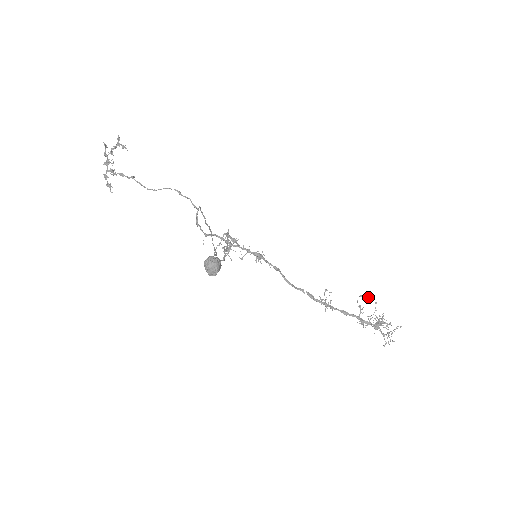
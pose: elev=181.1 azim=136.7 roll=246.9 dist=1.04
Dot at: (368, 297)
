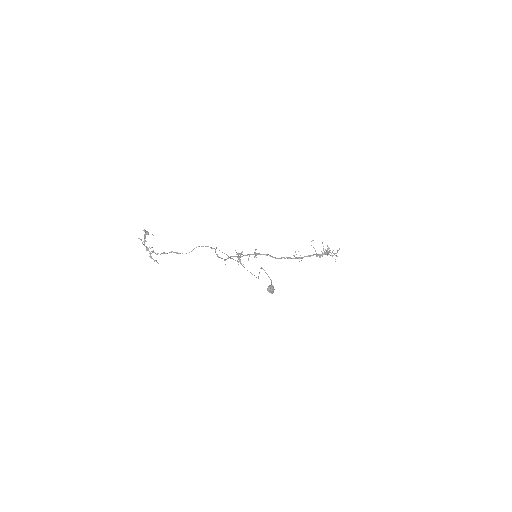
Dot at: occluded
